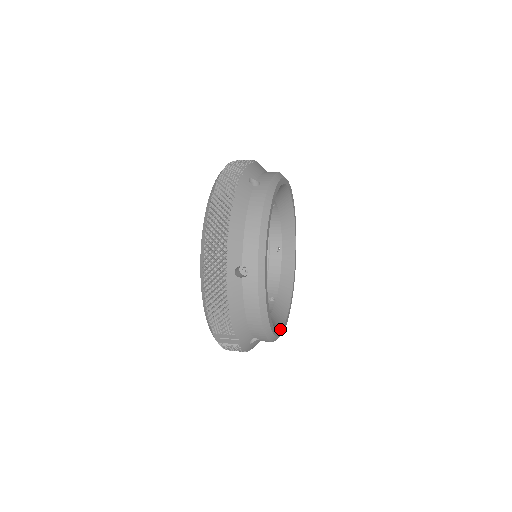
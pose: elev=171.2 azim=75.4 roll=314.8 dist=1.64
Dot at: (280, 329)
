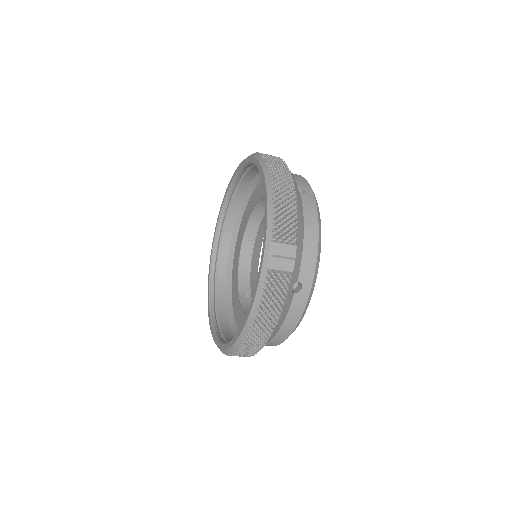
Dot at: occluded
